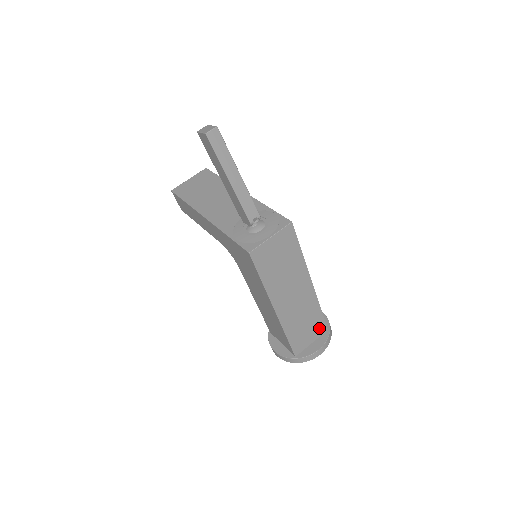
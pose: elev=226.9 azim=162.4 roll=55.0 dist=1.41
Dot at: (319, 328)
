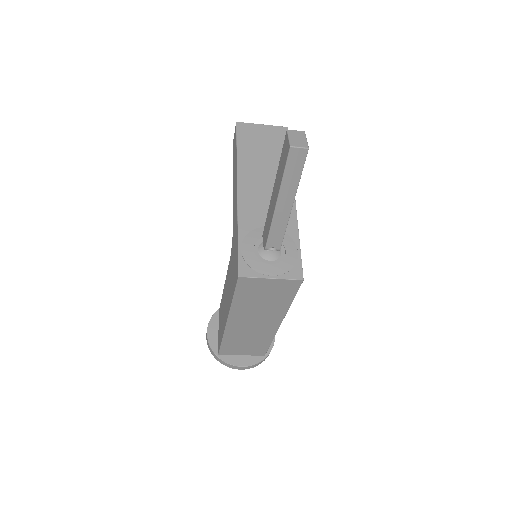
Dot at: (258, 351)
